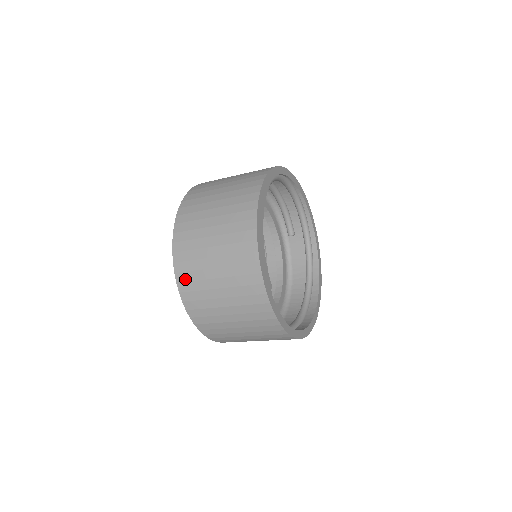
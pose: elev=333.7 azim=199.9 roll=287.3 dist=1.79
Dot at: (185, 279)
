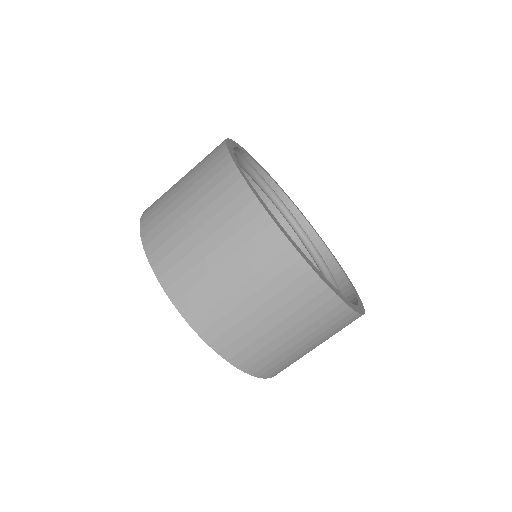
Dot at: (244, 358)
